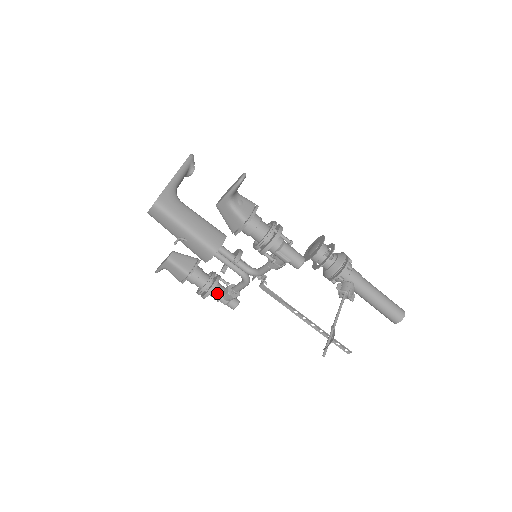
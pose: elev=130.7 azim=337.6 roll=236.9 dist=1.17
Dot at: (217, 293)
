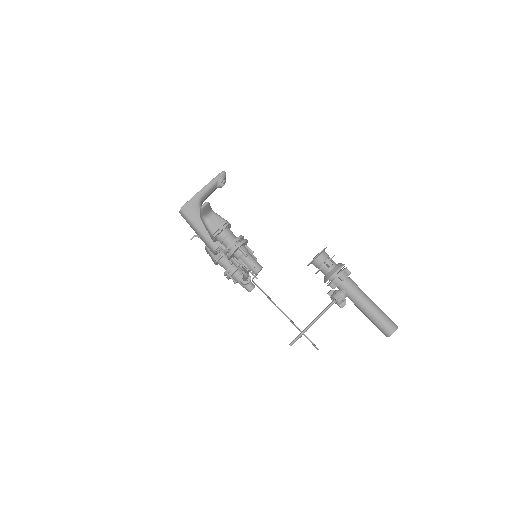
Dot at: (236, 277)
